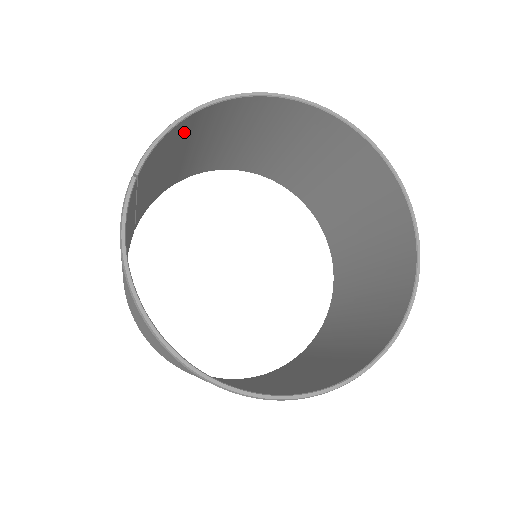
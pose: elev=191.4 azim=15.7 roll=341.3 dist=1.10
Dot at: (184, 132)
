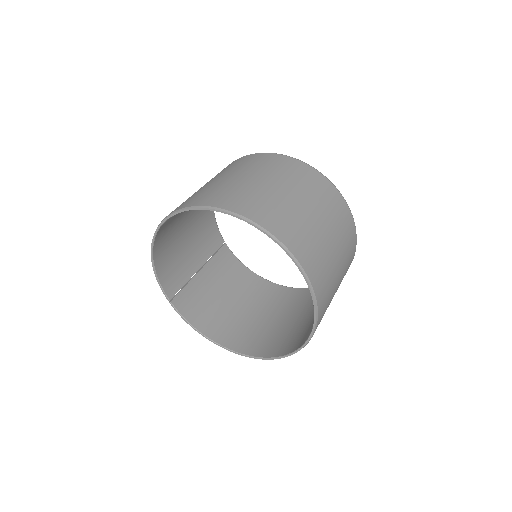
Dot at: (165, 255)
